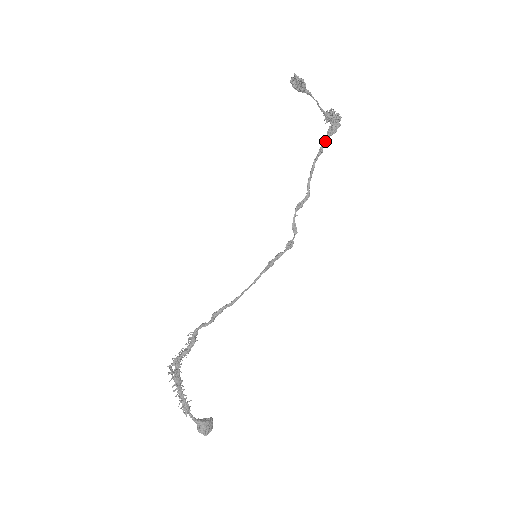
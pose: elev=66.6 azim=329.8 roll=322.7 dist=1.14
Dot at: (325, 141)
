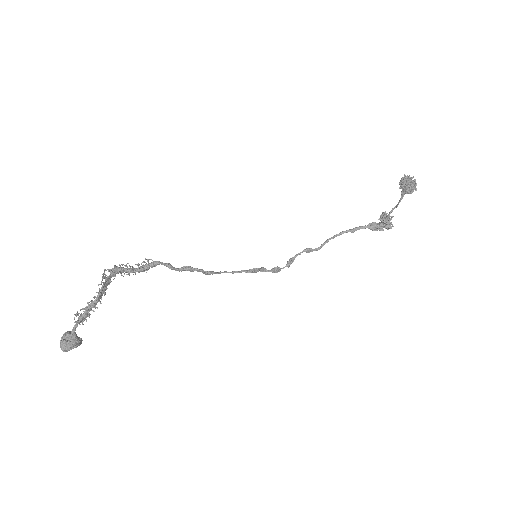
Dot at: (364, 228)
